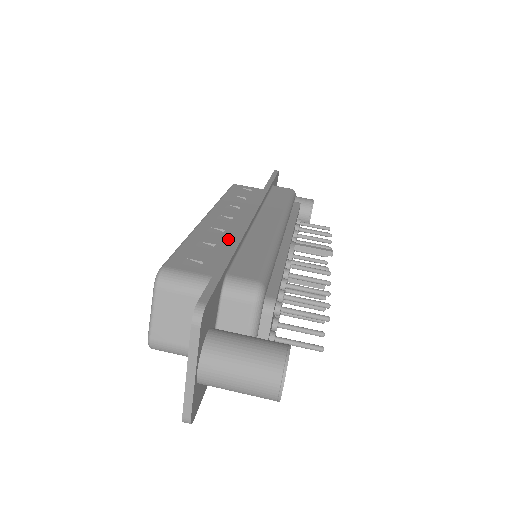
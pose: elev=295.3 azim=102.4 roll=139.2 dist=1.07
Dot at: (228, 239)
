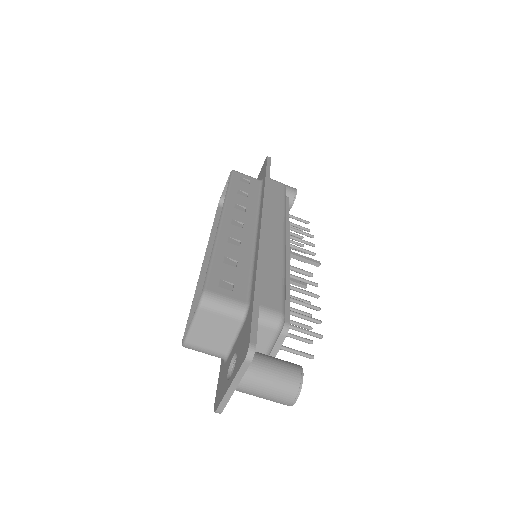
Dot at: (246, 254)
